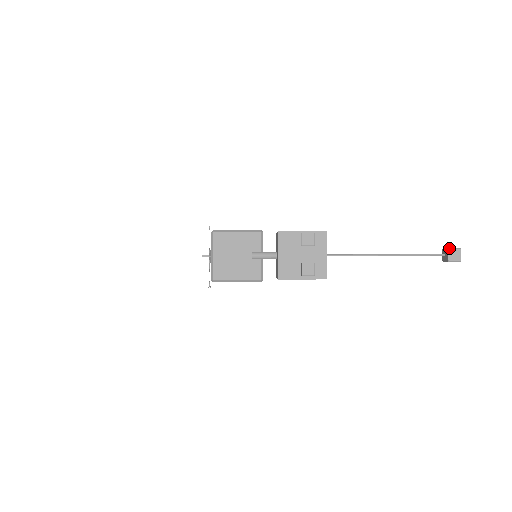
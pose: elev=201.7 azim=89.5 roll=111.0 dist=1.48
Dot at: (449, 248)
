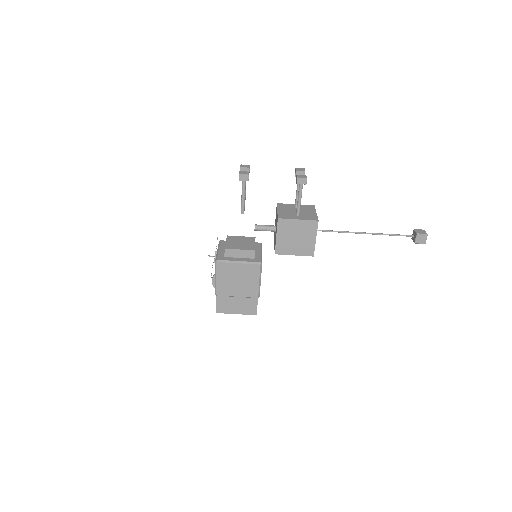
Dot at: (415, 229)
